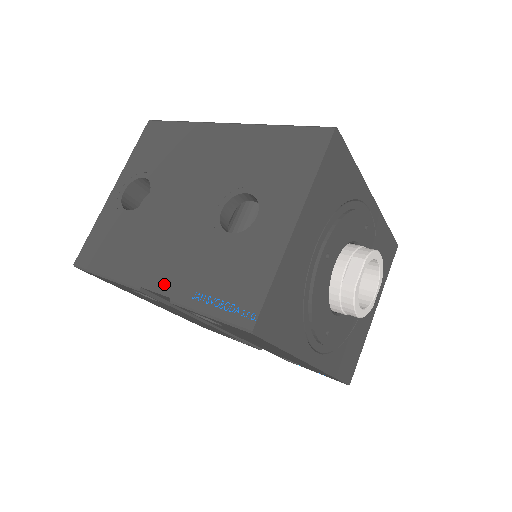
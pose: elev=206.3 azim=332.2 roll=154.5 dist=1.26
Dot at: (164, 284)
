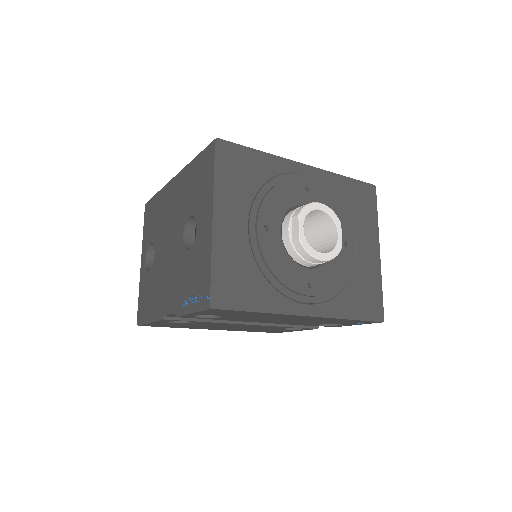
Dot at: (171, 306)
